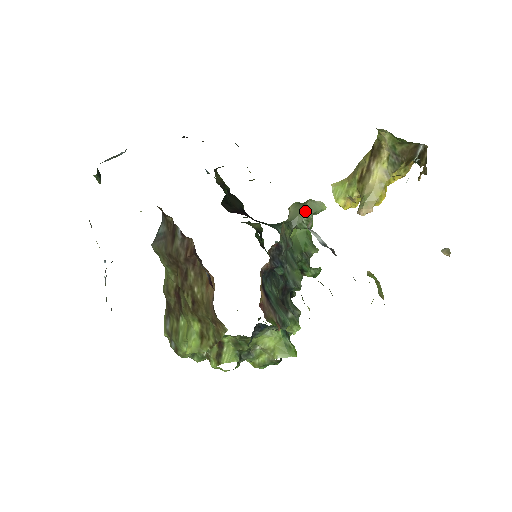
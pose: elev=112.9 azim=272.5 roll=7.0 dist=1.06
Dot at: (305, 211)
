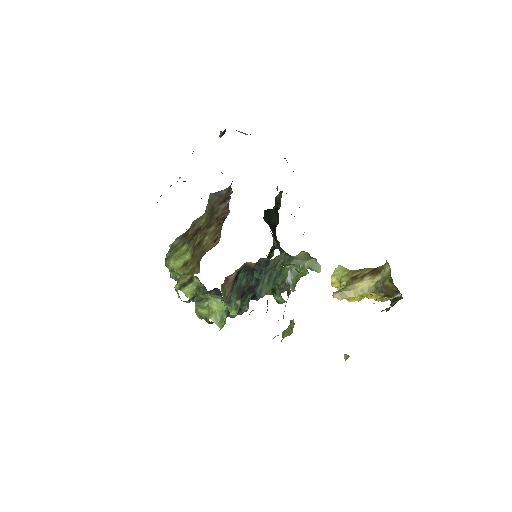
Dot at: (306, 262)
